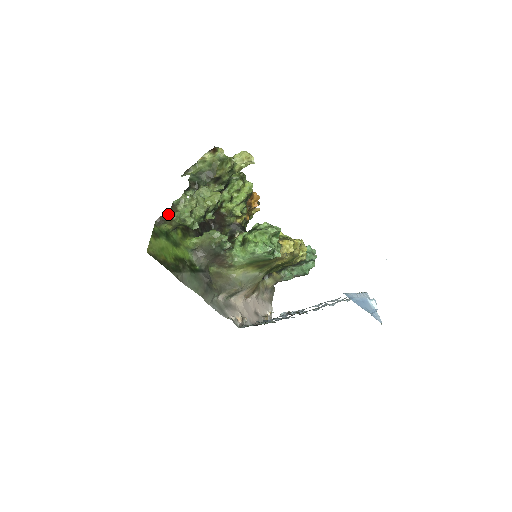
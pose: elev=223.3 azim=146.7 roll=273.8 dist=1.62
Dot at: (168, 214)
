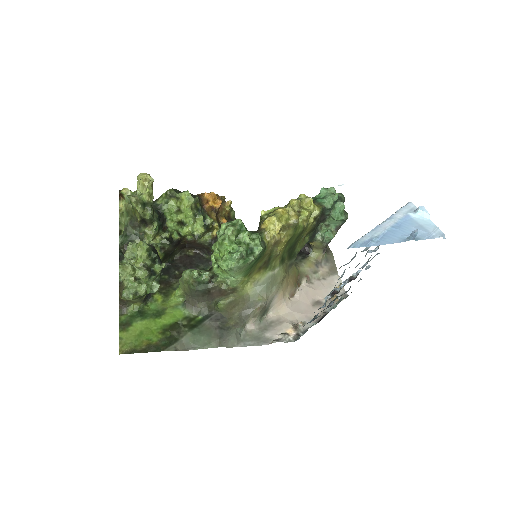
Dot at: (120, 297)
